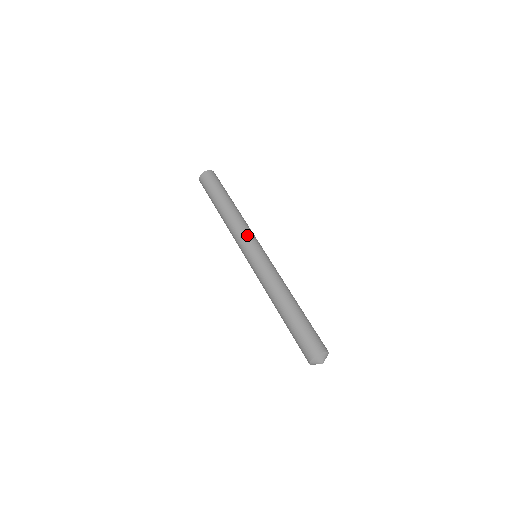
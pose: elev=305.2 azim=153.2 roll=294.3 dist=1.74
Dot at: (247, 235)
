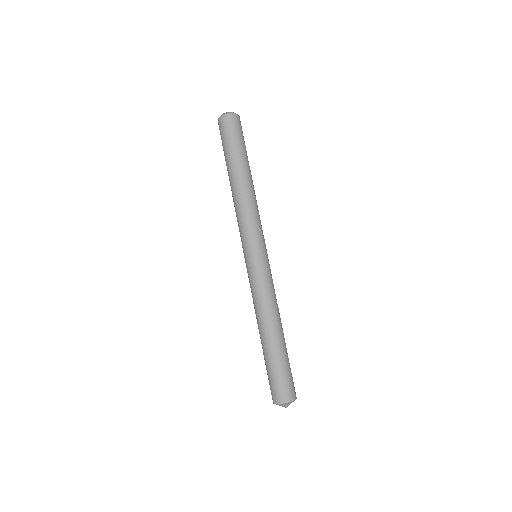
Dot at: (242, 233)
